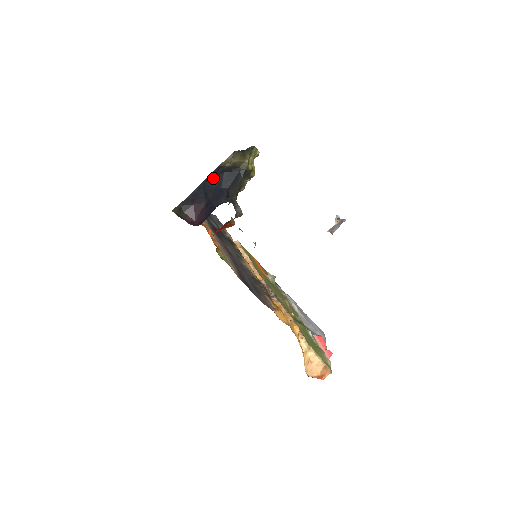
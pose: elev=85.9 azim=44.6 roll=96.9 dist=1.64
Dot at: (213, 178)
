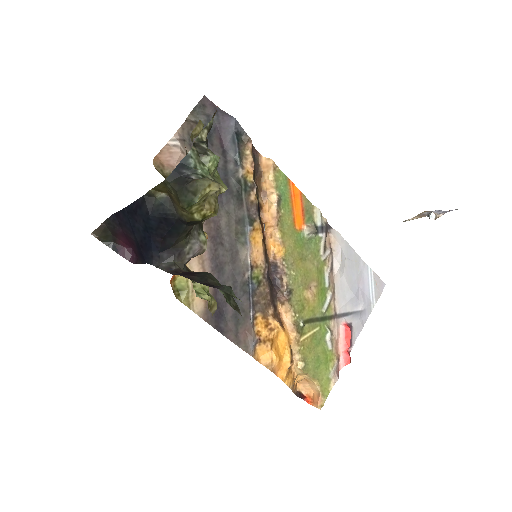
Dot at: (137, 213)
